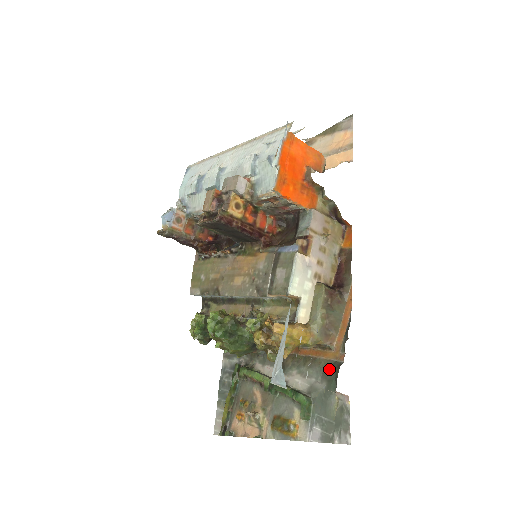
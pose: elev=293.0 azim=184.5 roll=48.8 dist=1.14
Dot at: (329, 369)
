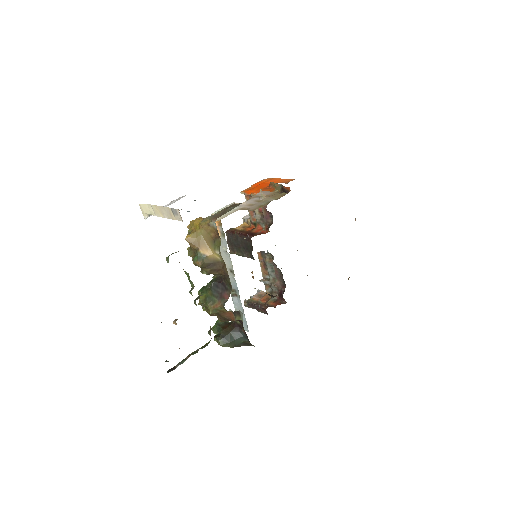
Dot at: occluded
